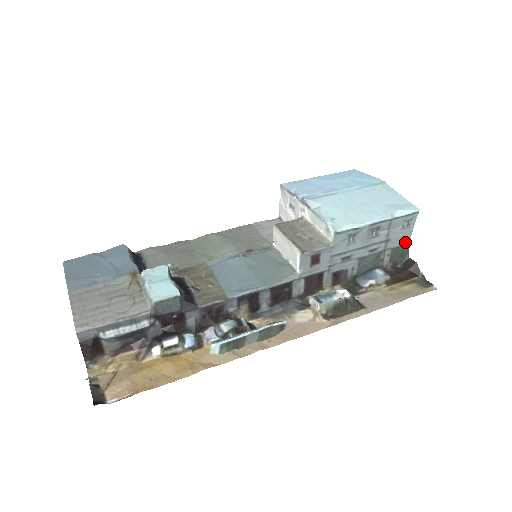
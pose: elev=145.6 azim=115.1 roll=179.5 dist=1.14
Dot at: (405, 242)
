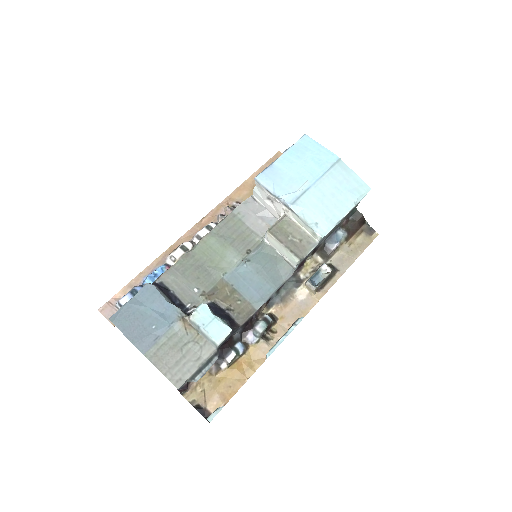
Dot at: (356, 205)
